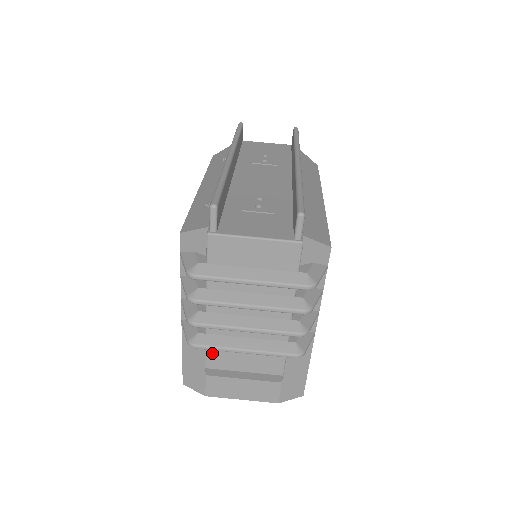
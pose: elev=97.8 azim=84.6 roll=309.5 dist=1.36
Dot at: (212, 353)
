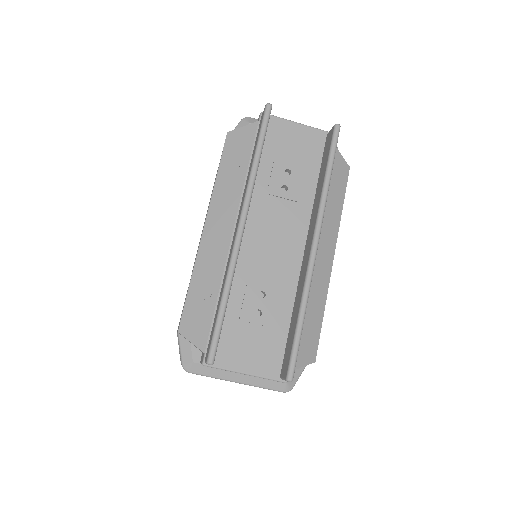
Dot at: occluded
